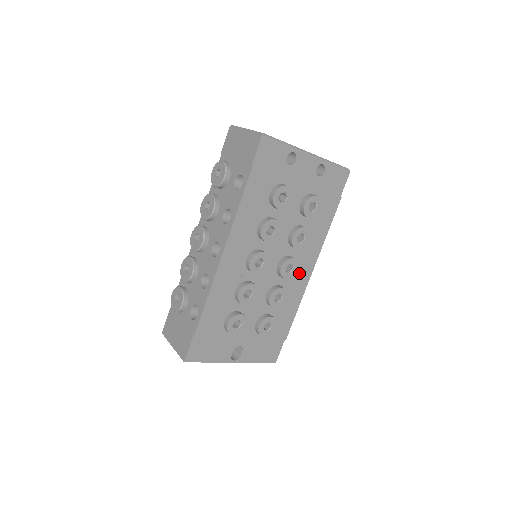
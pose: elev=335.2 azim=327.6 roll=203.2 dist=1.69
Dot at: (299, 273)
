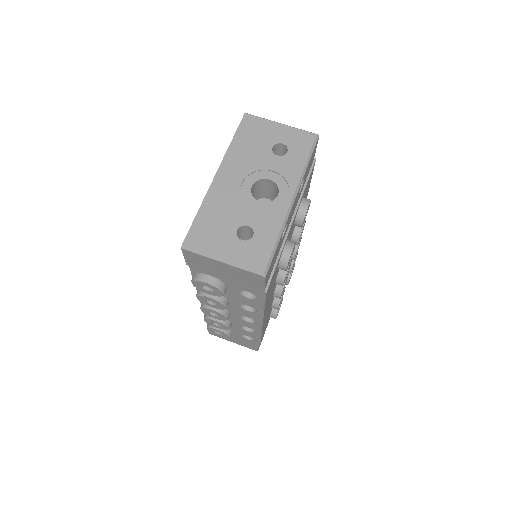
Dot at: occluded
